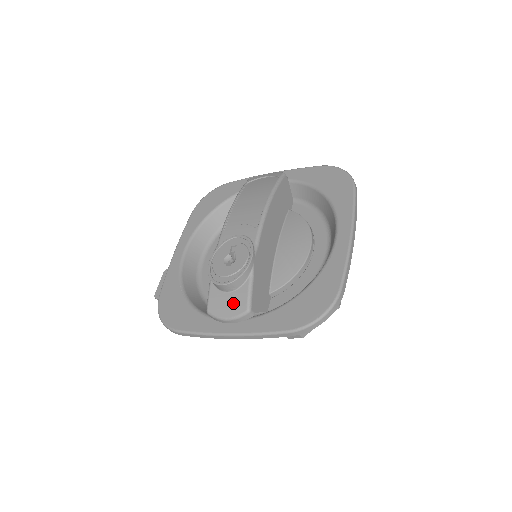
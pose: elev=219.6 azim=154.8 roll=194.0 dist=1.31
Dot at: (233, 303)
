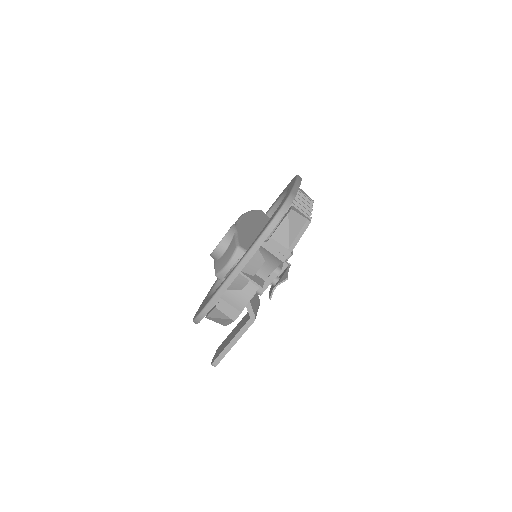
Dot at: (228, 253)
